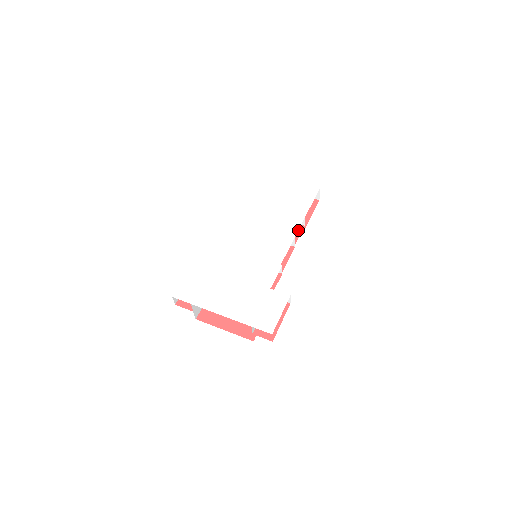
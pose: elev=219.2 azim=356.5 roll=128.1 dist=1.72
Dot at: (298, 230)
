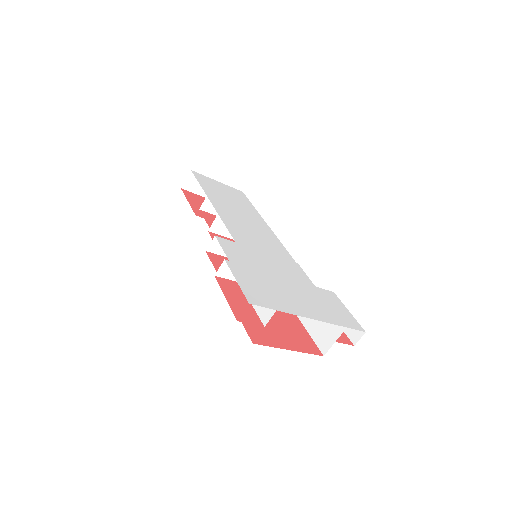
Dot at: occluded
